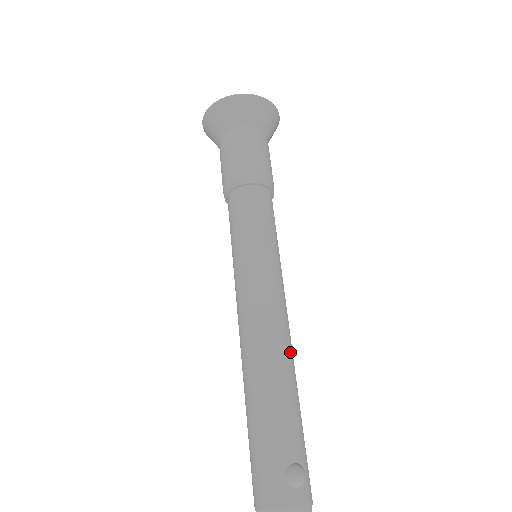
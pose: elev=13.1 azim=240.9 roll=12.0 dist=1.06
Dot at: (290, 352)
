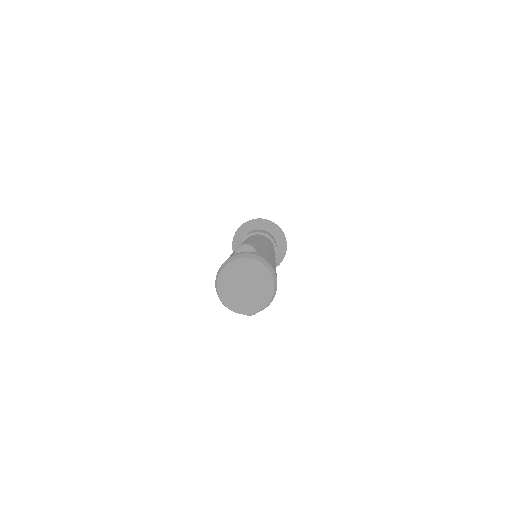
Dot at: (263, 245)
